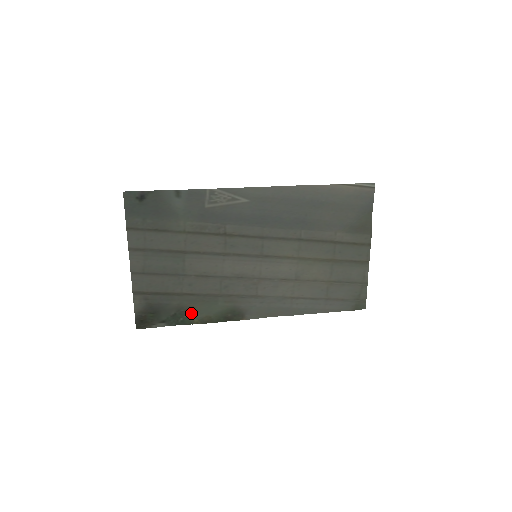
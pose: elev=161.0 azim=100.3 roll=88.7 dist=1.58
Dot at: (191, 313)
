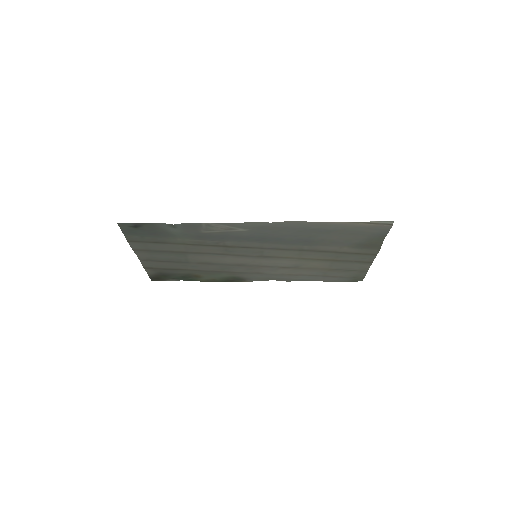
Dot at: (197, 277)
